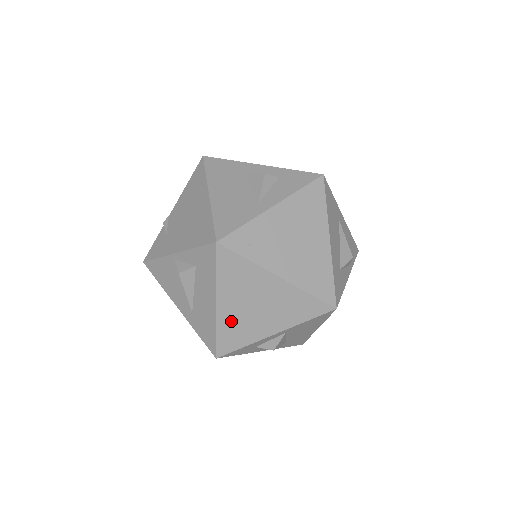
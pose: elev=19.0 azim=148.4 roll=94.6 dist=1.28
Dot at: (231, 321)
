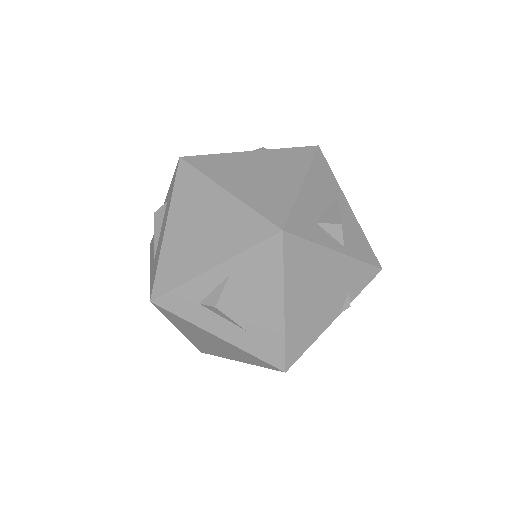
Dot at: (174, 248)
